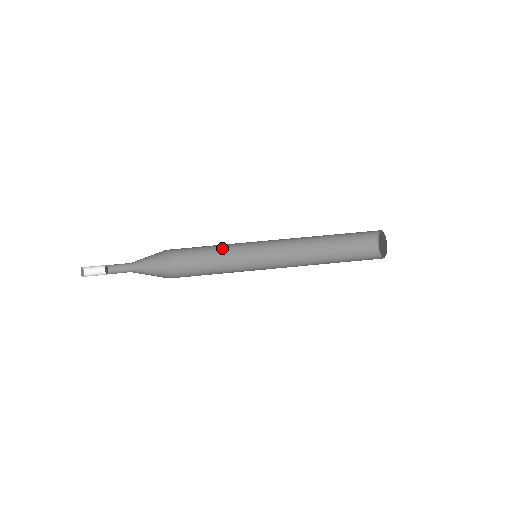
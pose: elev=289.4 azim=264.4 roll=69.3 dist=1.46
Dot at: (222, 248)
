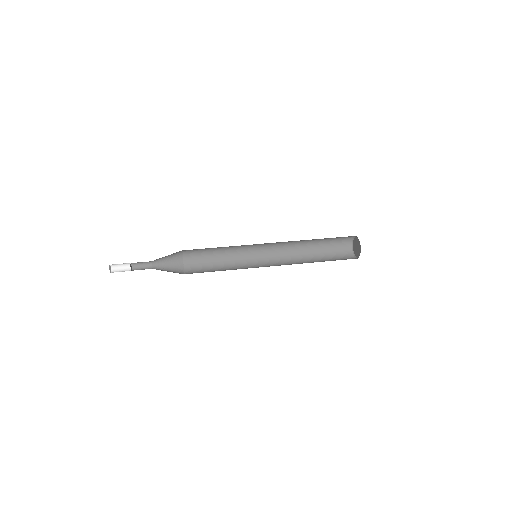
Dot at: (228, 255)
